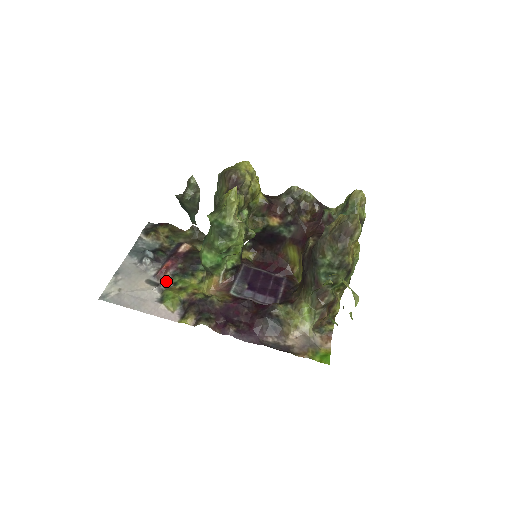
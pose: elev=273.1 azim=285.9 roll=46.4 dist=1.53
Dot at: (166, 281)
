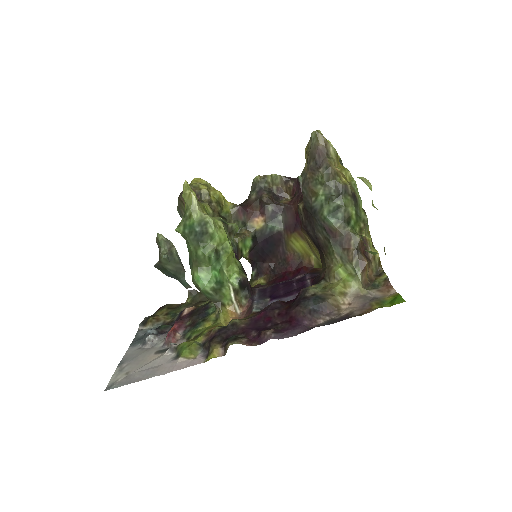
Dot at: (178, 342)
